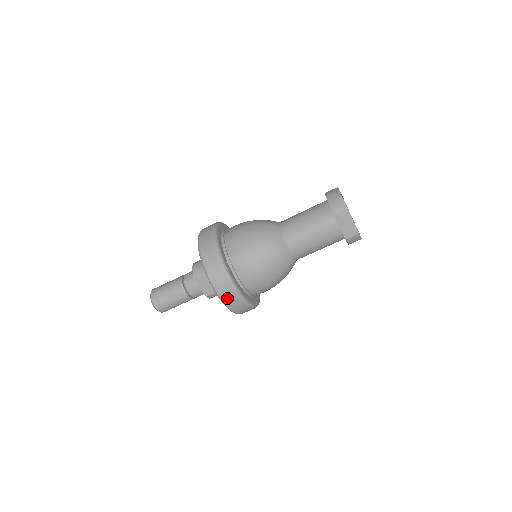
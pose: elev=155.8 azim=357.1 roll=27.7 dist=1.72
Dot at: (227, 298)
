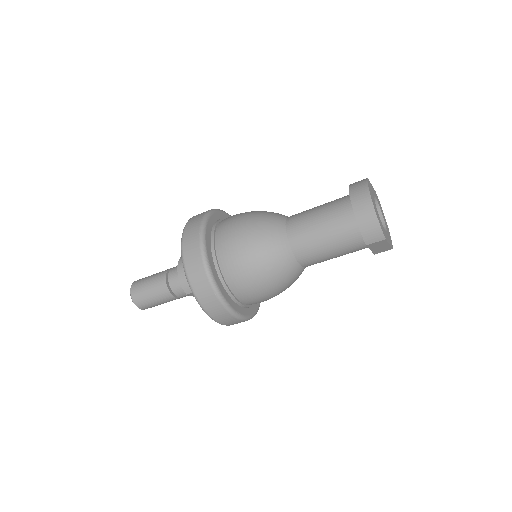
Dot at: occluded
